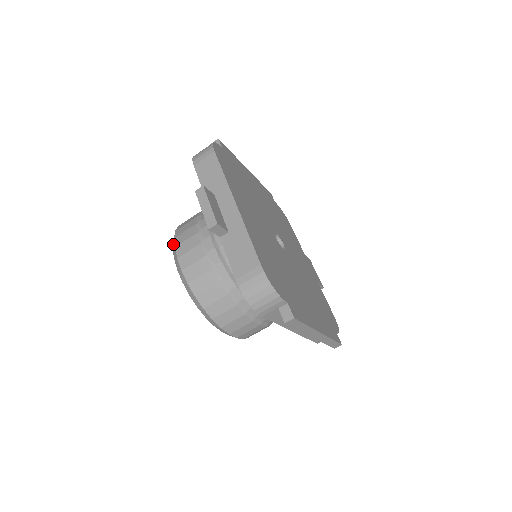
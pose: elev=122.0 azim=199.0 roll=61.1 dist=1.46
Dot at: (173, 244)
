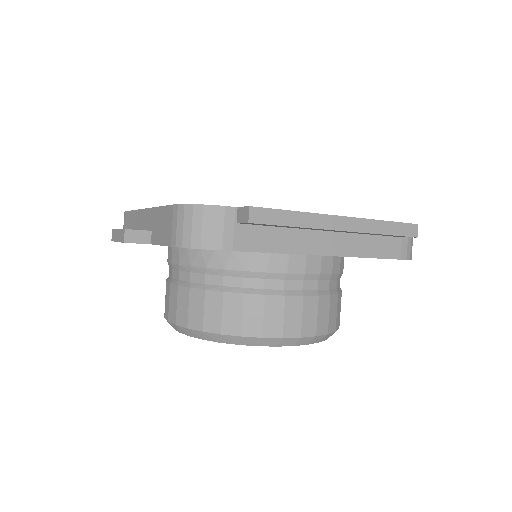
Dot at: occluded
